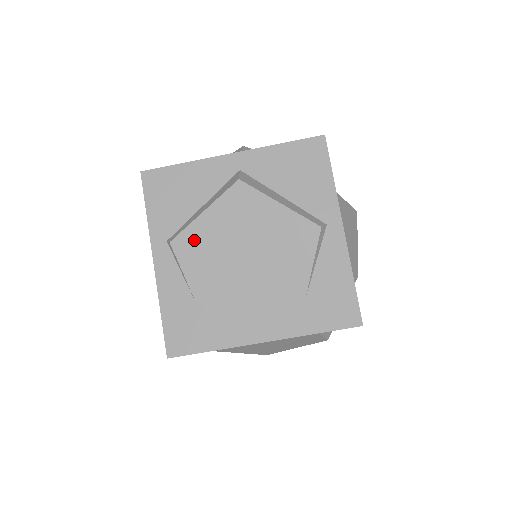
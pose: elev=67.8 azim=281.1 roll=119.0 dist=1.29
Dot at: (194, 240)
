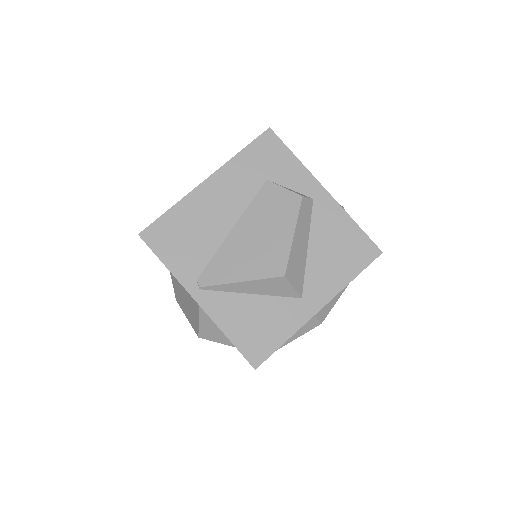
Dot at: occluded
